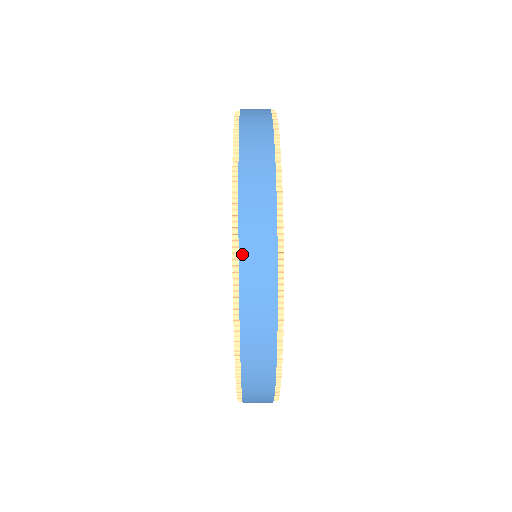
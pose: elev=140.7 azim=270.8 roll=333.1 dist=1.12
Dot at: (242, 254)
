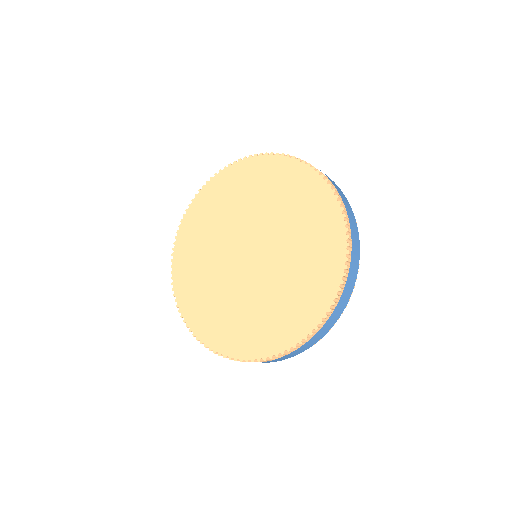
Dot at: occluded
